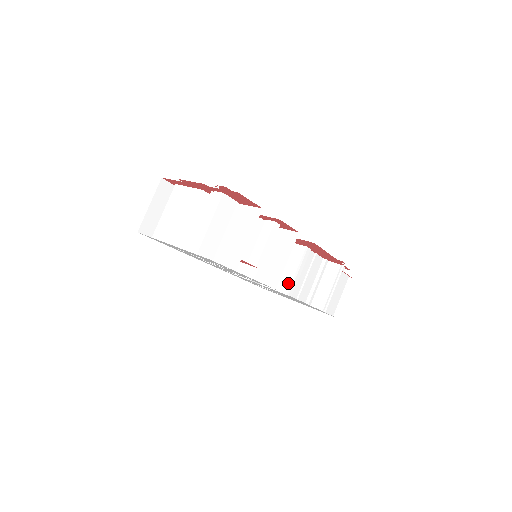
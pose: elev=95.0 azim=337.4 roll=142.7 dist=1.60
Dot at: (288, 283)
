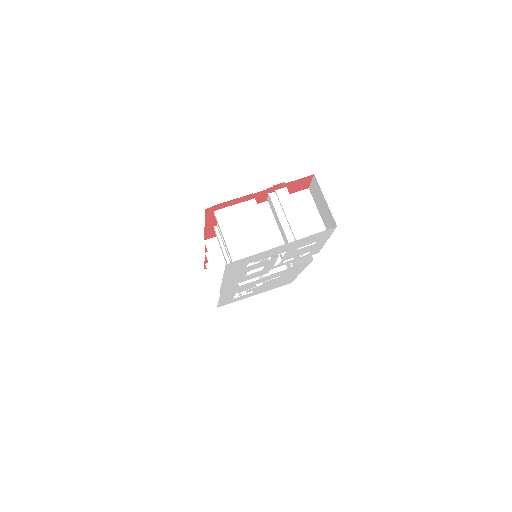
Dot at: occluded
